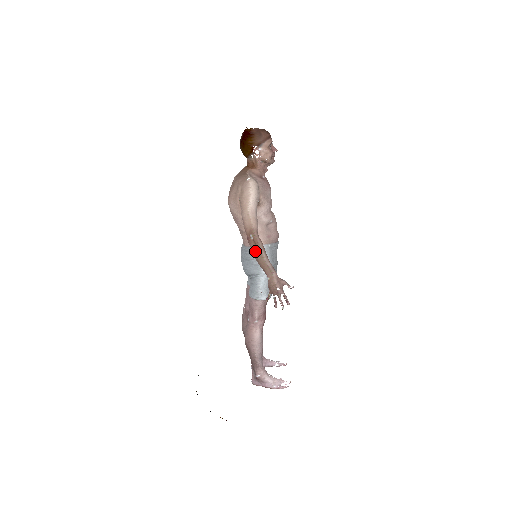
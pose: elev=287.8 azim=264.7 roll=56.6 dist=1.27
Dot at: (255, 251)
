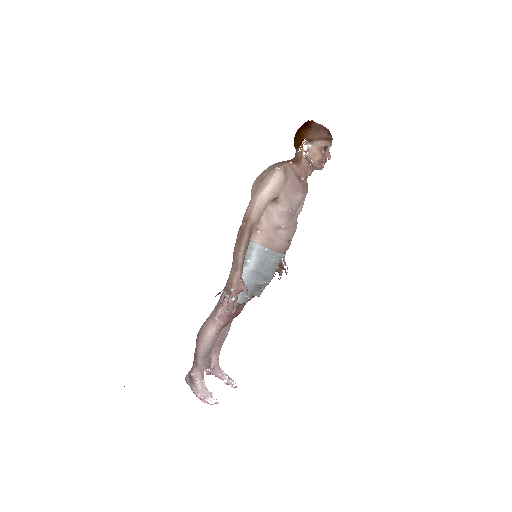
Dot at: (237, 240)
